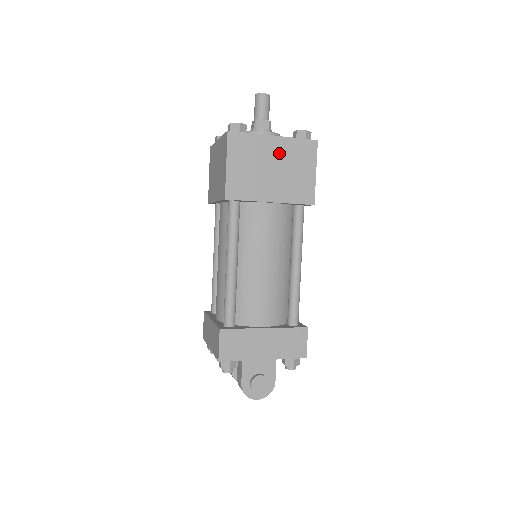
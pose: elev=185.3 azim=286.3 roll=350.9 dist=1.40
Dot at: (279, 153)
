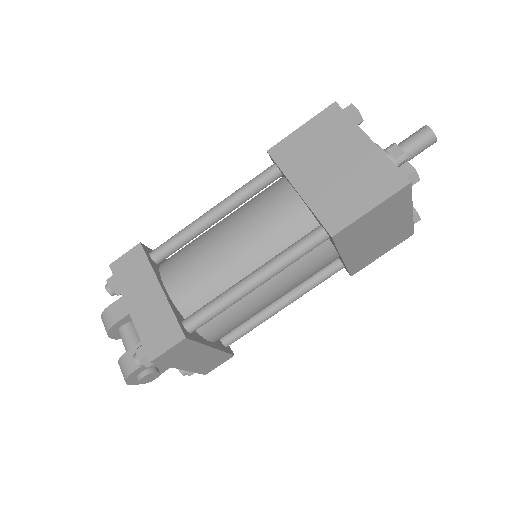
Dot at: (395, 226)
